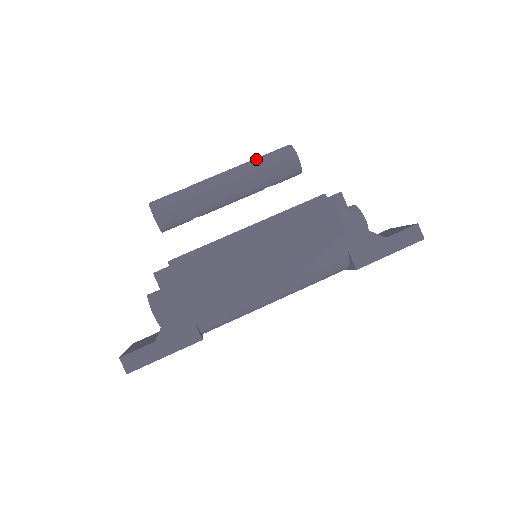
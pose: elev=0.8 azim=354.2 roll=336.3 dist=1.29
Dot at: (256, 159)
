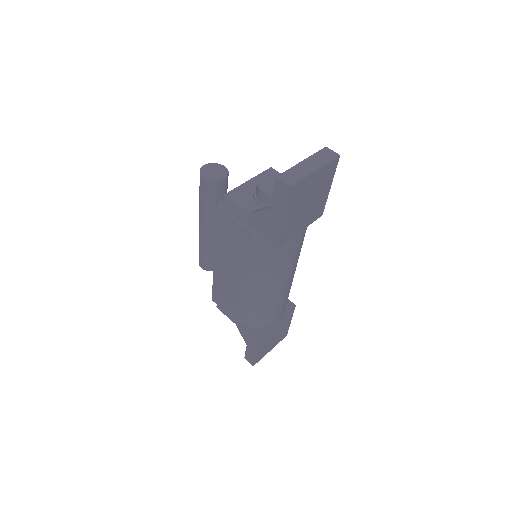
Dot at: occluded
